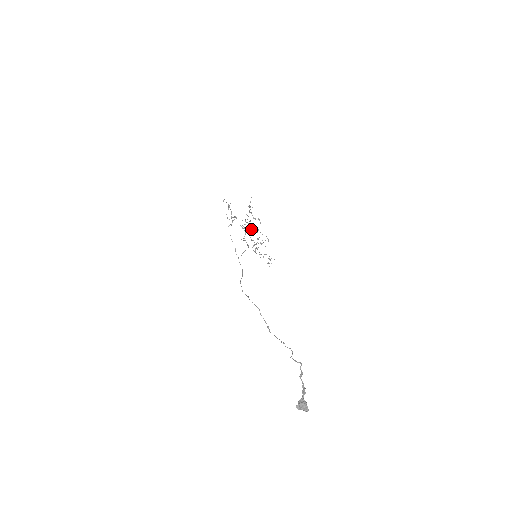
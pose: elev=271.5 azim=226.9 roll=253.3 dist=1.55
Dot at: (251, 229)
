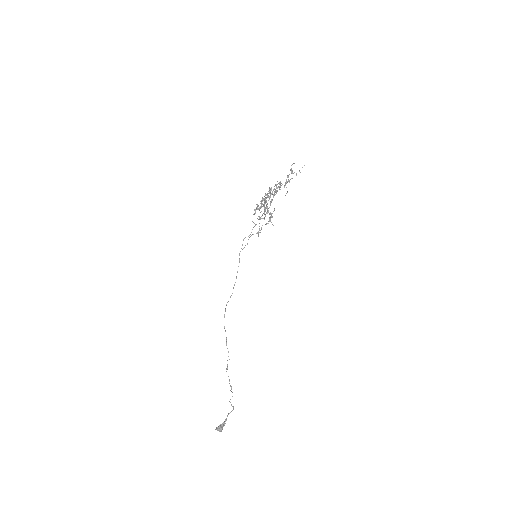
Dot at: occluded
